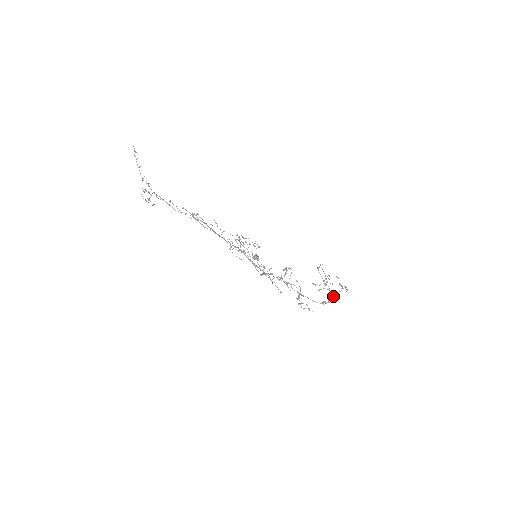
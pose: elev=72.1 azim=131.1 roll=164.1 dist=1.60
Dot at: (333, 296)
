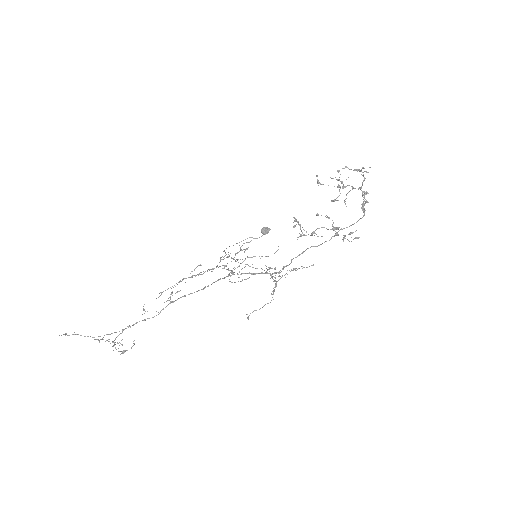
Dot at: (362, 196)
